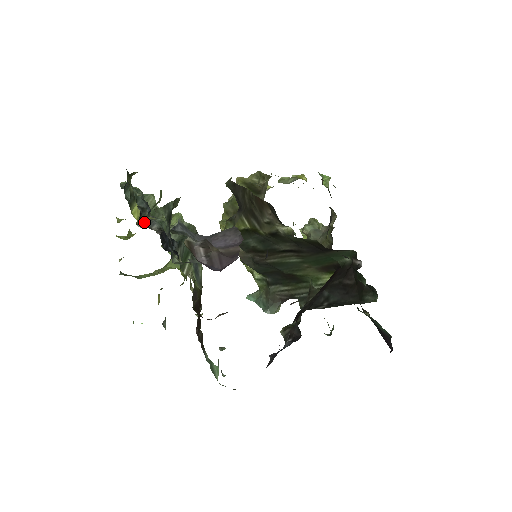
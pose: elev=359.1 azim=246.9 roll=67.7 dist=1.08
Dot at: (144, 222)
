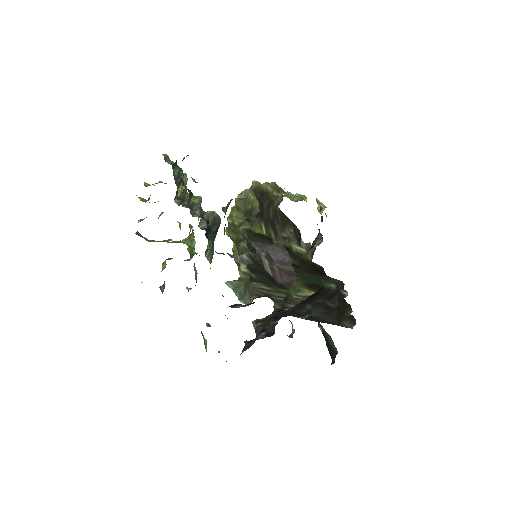
Dot at: (188, 204)
